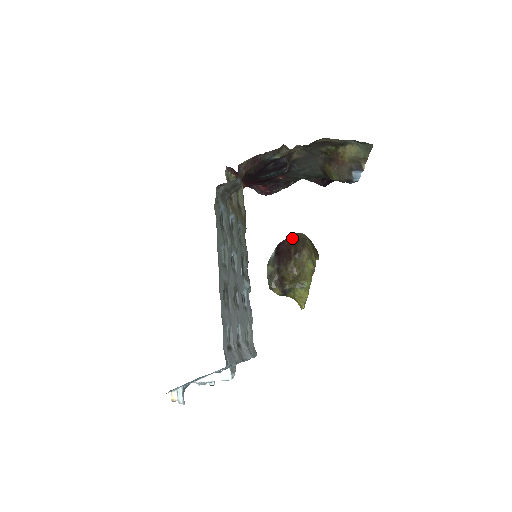
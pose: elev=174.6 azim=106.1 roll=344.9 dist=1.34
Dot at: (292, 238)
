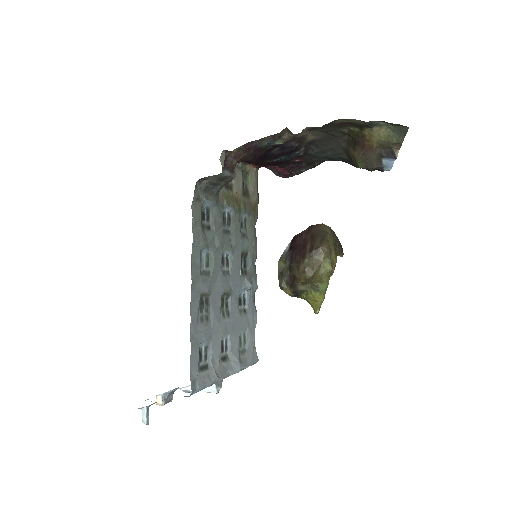
Dot at: (311, 230)
